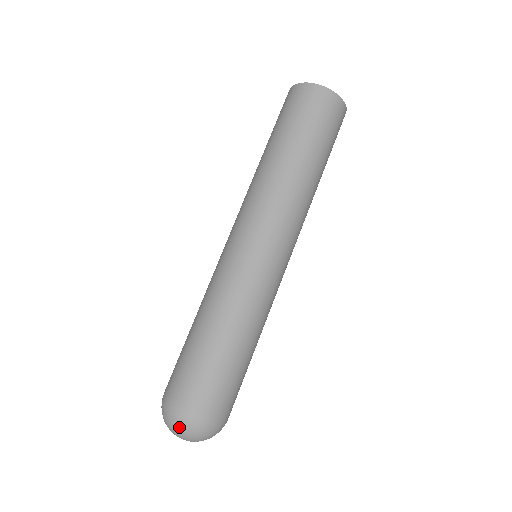
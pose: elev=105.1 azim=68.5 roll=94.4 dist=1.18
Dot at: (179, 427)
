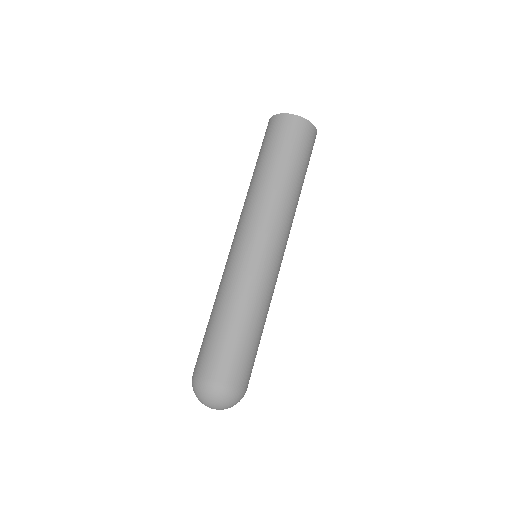
Dot at: (213, 398)
